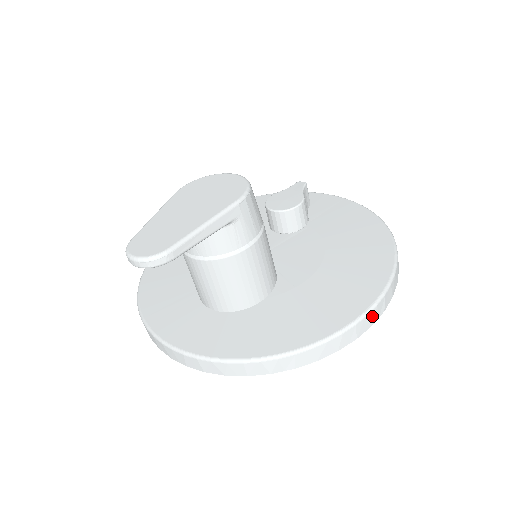
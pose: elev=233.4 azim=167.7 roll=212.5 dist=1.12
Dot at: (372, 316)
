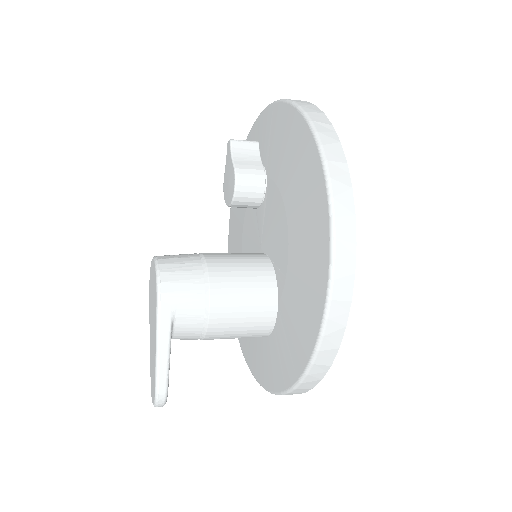
Dot at: (342, 271)
